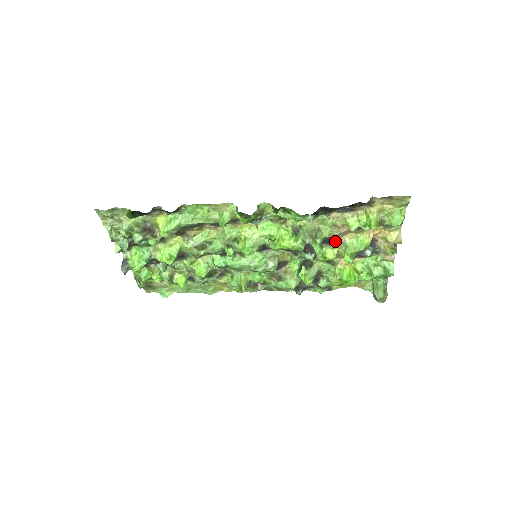
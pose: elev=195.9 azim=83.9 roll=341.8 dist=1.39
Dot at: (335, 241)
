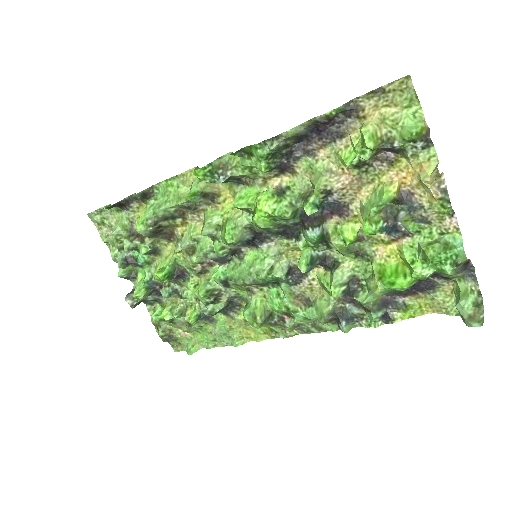
Dot at: (349, 208)
